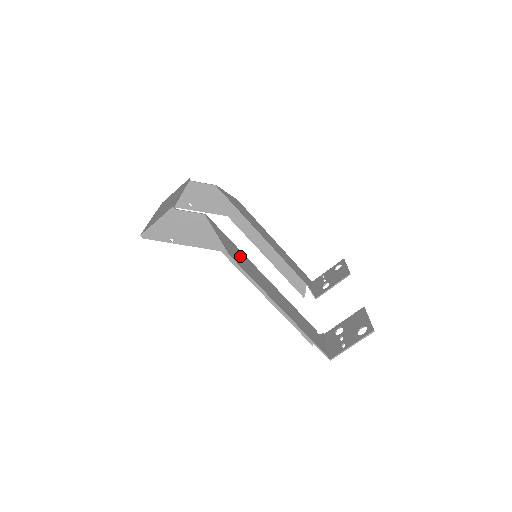
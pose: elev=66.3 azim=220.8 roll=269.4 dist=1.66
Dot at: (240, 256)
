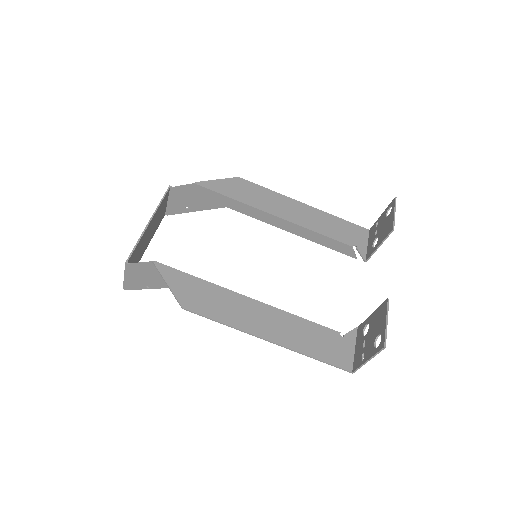
Dot at: (205, 294)
